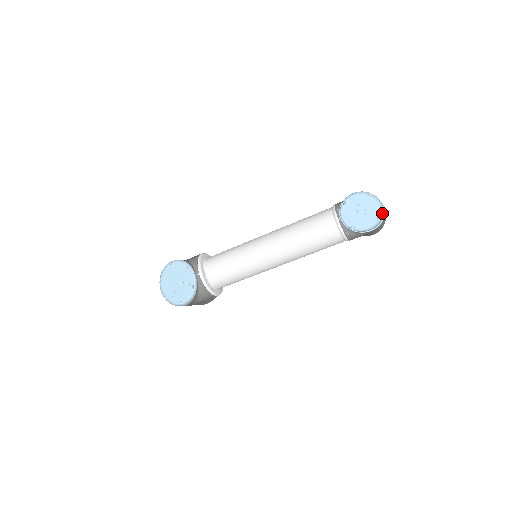
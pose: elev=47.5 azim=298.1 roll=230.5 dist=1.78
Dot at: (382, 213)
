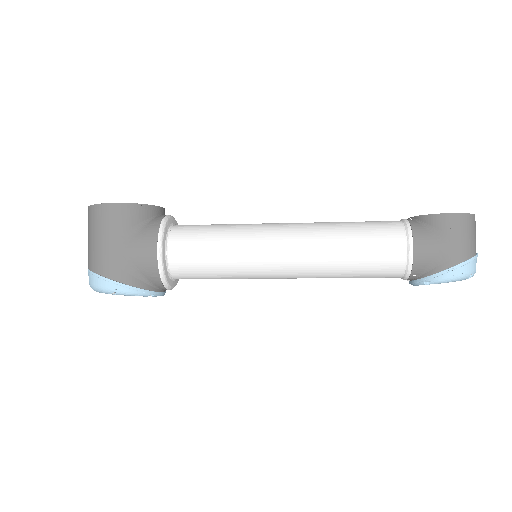
Dot at: occluded
